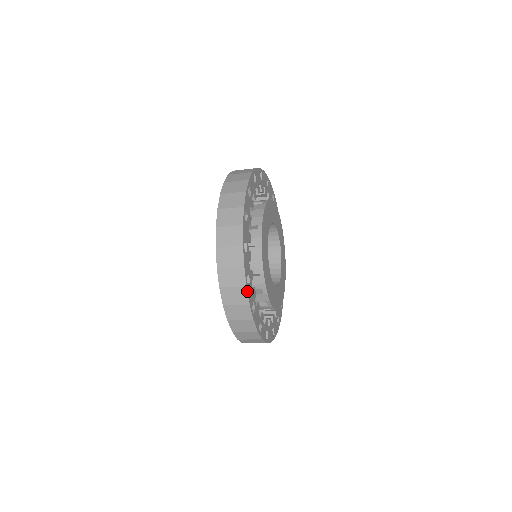
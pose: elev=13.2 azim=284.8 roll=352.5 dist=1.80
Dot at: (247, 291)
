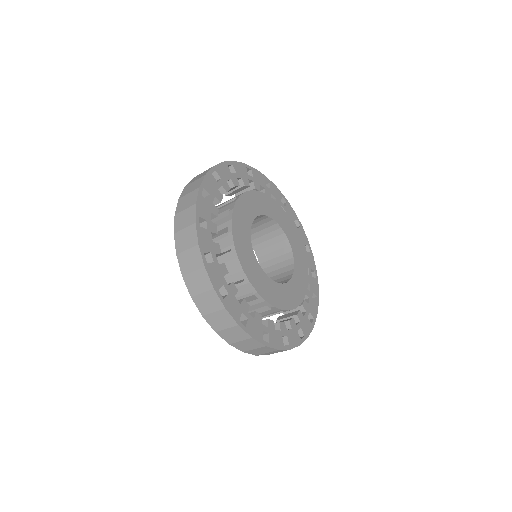
Dot at: (196, 229)
